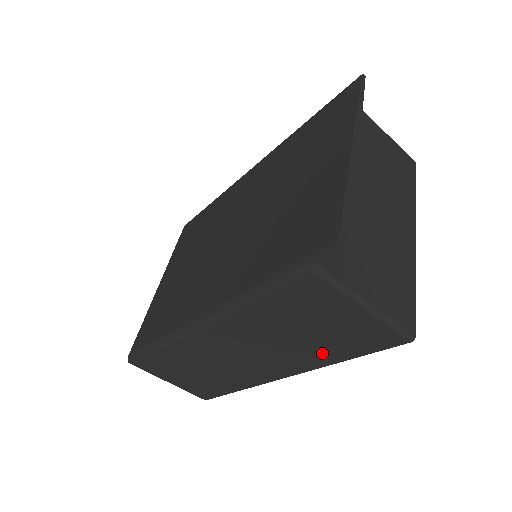
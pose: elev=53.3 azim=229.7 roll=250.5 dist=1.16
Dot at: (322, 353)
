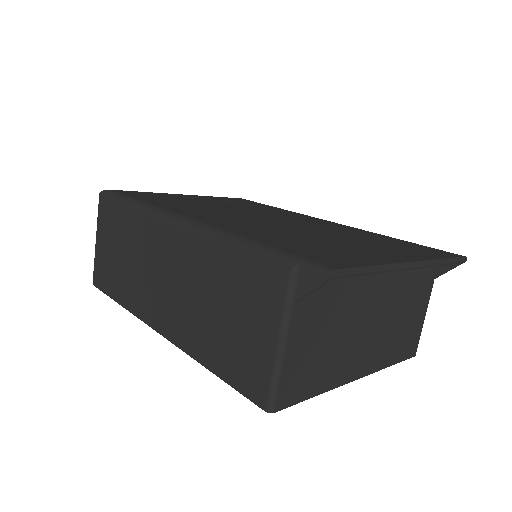
Dot at: (206, 343)
